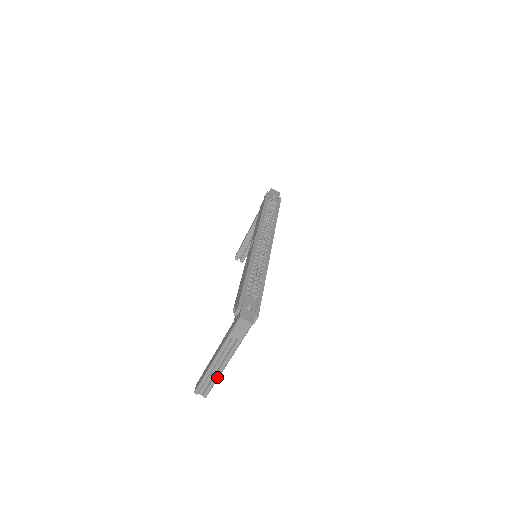
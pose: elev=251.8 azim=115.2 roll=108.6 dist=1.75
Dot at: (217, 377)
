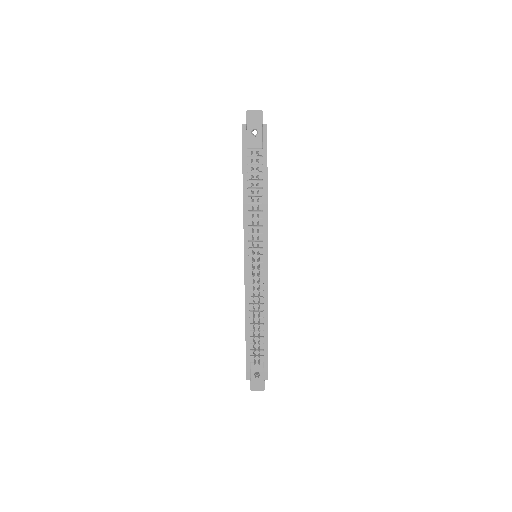
Dot at: occluded
